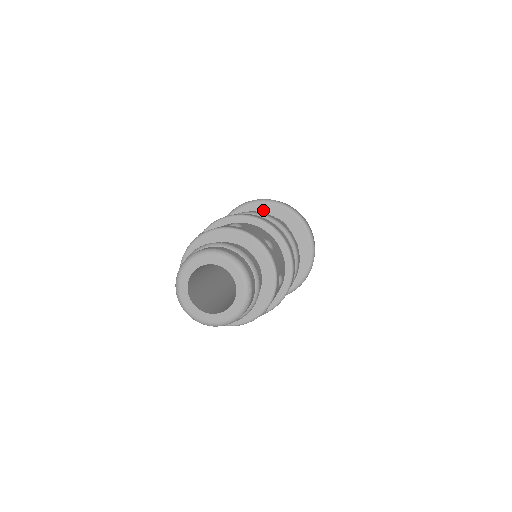
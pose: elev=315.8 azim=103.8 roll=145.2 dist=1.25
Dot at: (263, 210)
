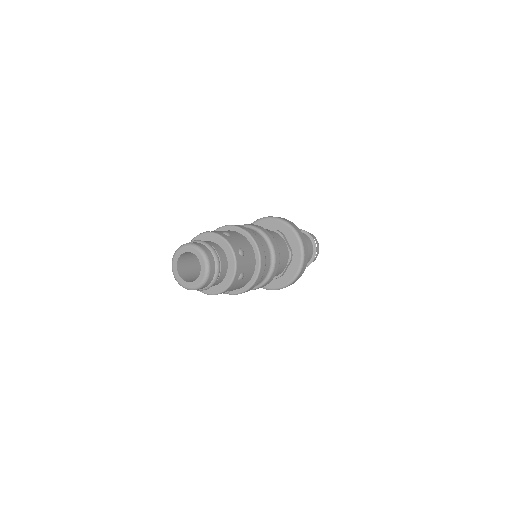
Dot at: (293, 241)
